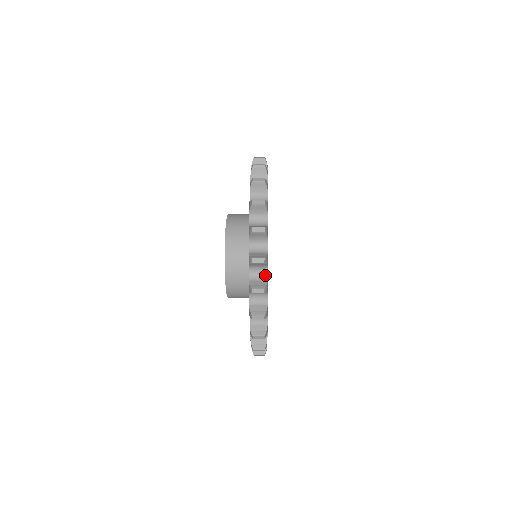
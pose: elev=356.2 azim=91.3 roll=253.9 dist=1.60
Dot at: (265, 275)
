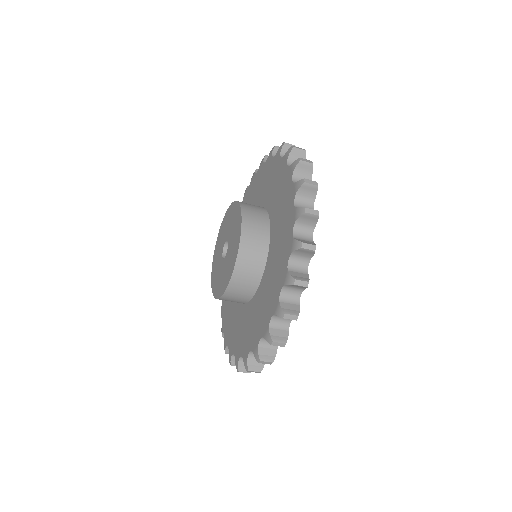
Dot at: (310, 237)
